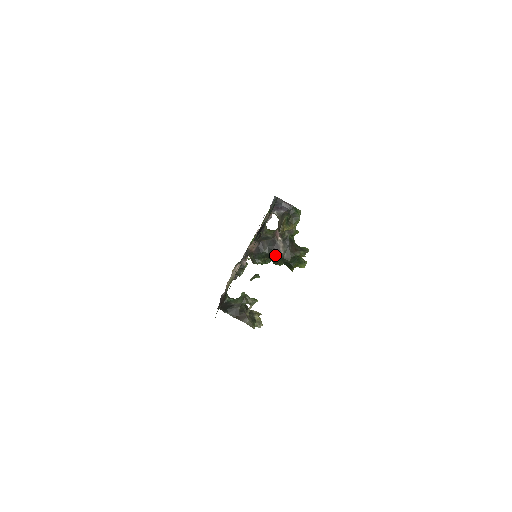
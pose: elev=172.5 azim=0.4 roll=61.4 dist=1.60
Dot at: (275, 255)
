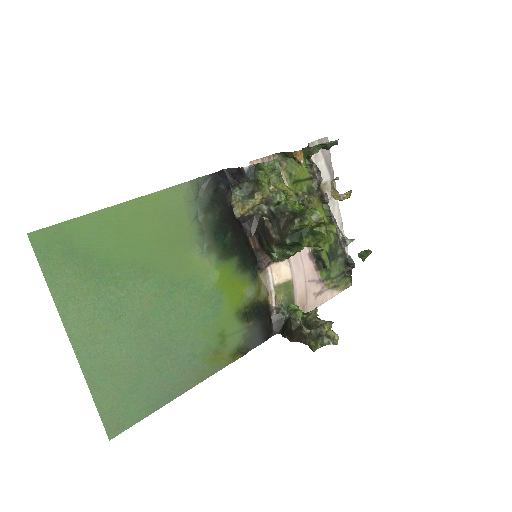
Dot at: (269, 244)
